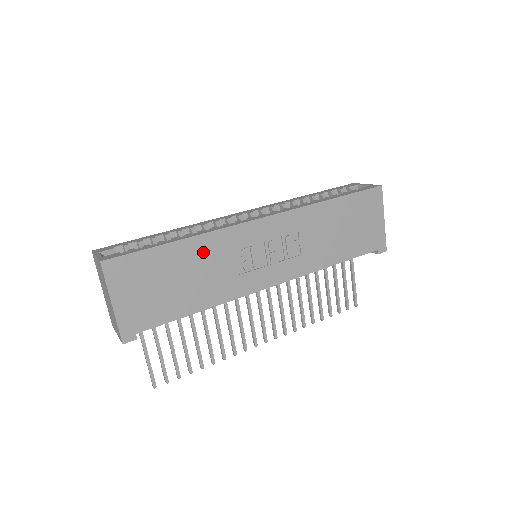
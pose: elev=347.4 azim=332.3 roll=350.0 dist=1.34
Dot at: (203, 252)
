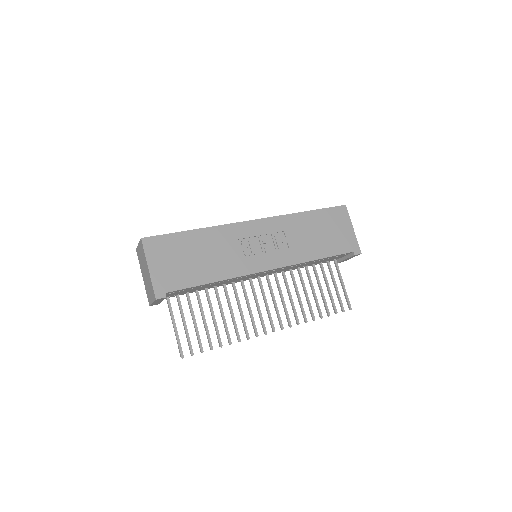
Dot at: (213, 239)
